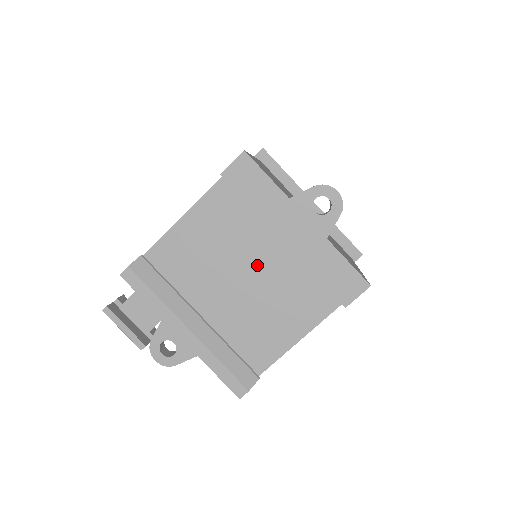
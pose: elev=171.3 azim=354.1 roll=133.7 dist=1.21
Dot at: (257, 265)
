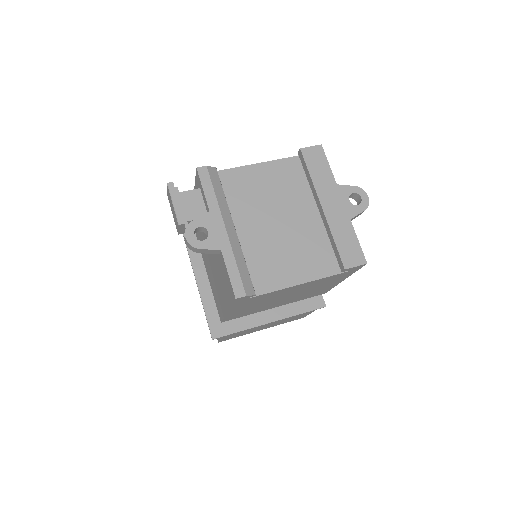
Dot at: (291, 219)
